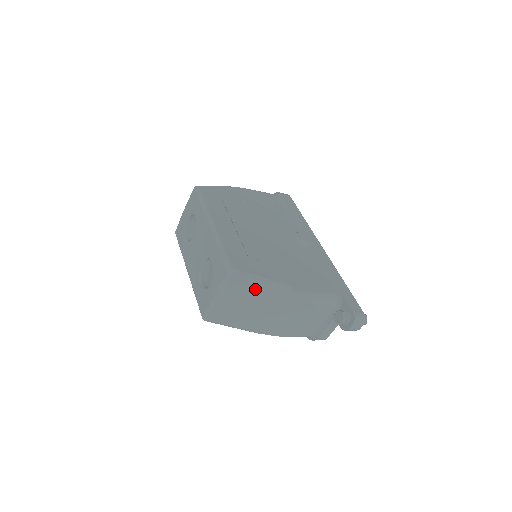
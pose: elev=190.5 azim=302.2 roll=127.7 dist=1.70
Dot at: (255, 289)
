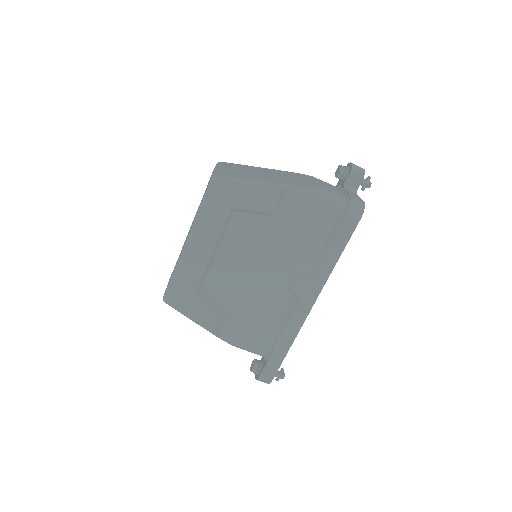
Dot at: (248, 167)
